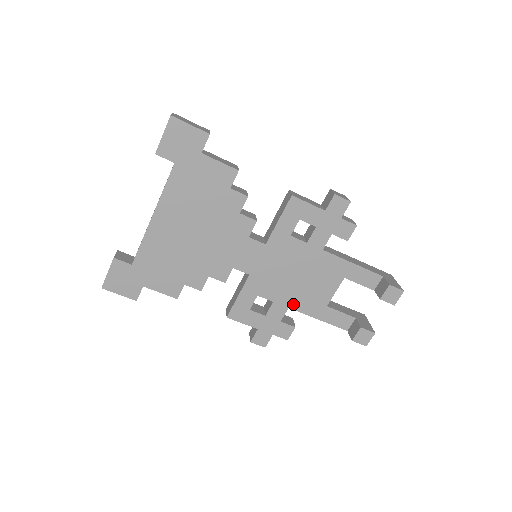
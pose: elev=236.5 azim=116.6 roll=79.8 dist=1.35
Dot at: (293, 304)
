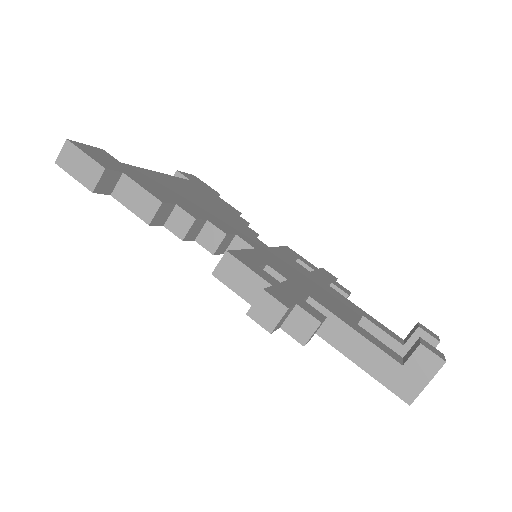
Dot at: (314, 297)
